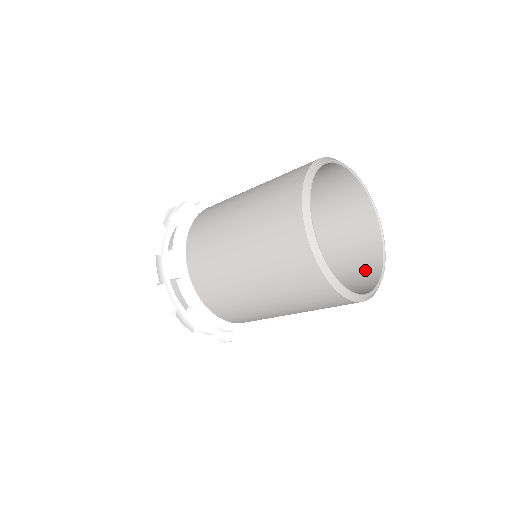
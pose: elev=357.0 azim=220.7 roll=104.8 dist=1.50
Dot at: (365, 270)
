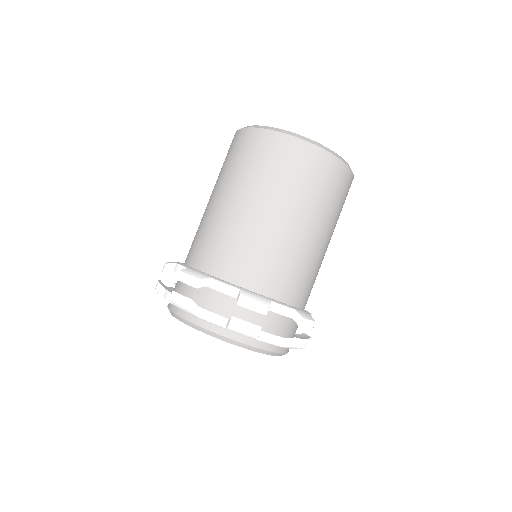
Dot at: occluded
